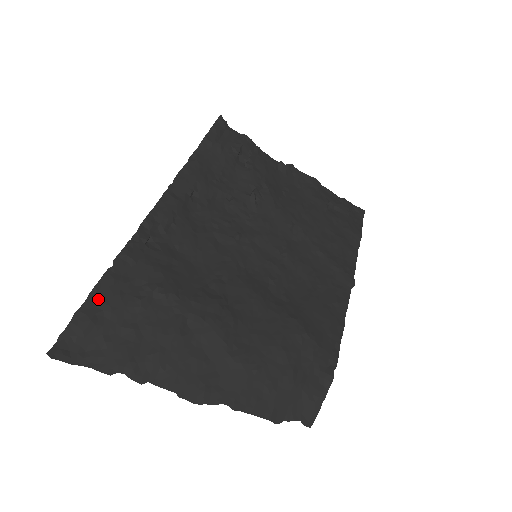
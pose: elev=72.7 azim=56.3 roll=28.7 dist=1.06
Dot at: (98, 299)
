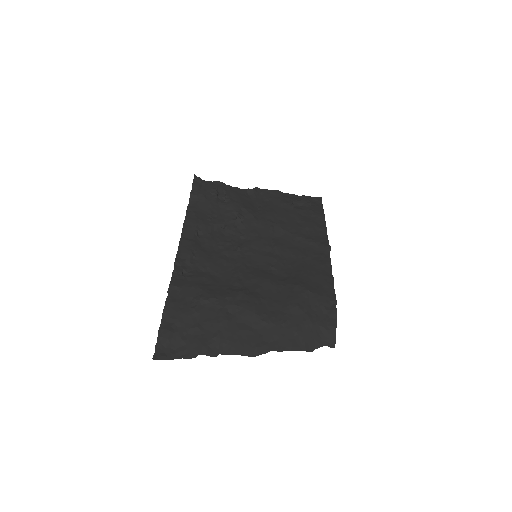
Dot at: (168, 318)
